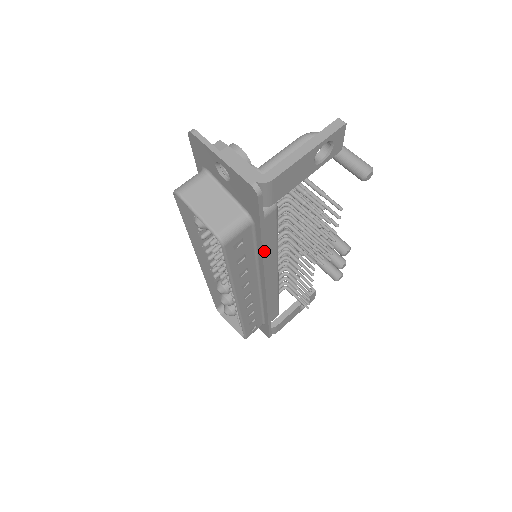
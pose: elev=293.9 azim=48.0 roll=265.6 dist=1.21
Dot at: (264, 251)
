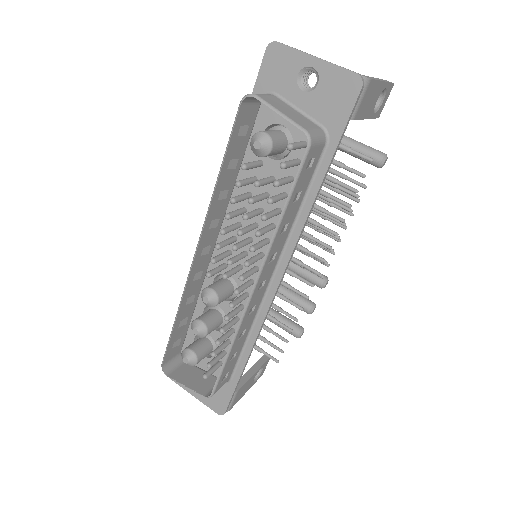
Dot at: (317, 196)
